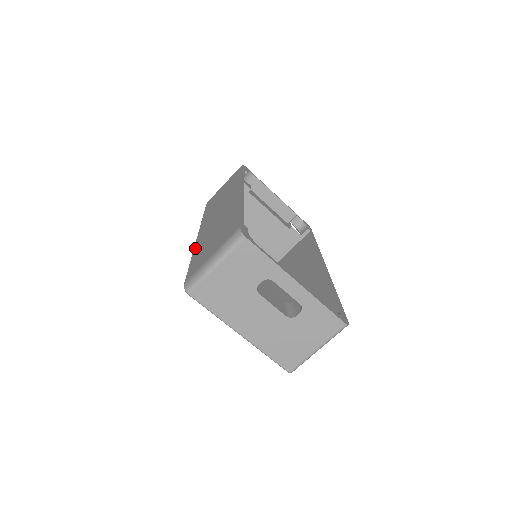
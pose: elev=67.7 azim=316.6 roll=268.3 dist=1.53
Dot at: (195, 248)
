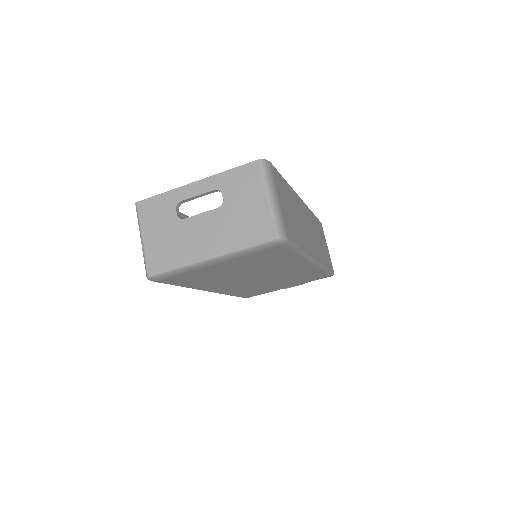
Dot at: occluded
